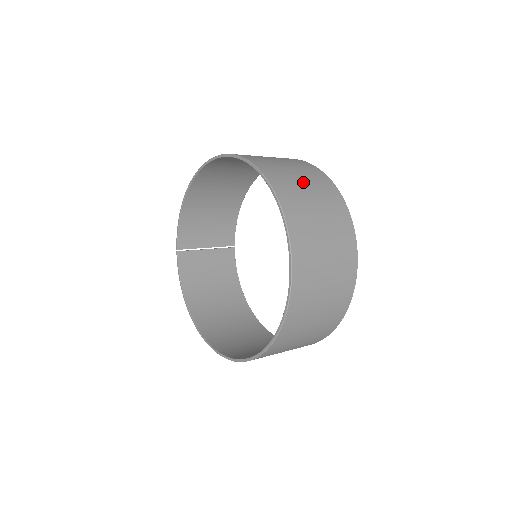
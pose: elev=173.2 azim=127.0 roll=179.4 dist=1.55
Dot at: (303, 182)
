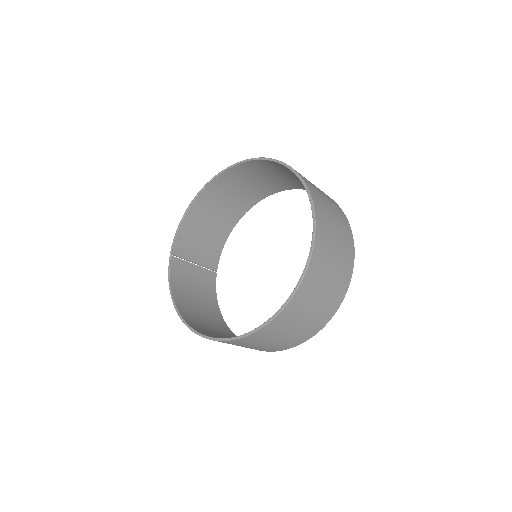
Dot at: (314, 185)
